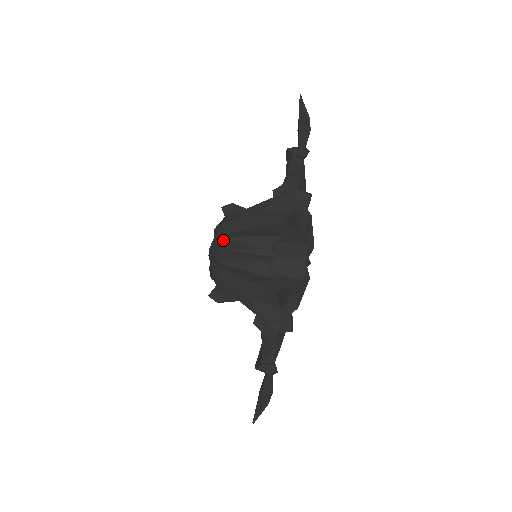
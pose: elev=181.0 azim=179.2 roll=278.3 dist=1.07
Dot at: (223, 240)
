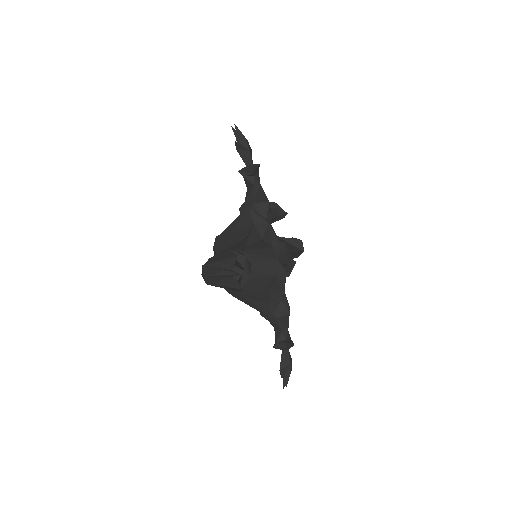
Dot at: (205, 268)
